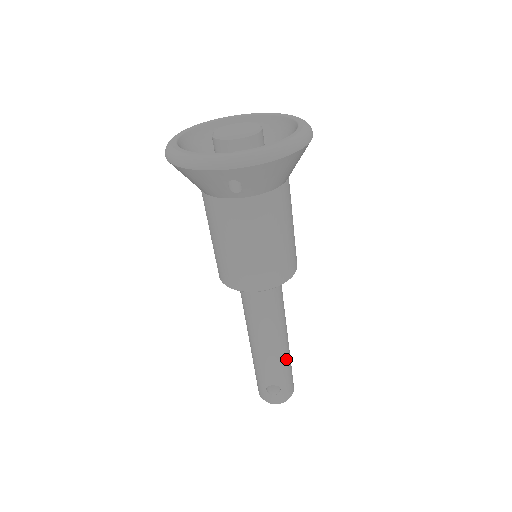
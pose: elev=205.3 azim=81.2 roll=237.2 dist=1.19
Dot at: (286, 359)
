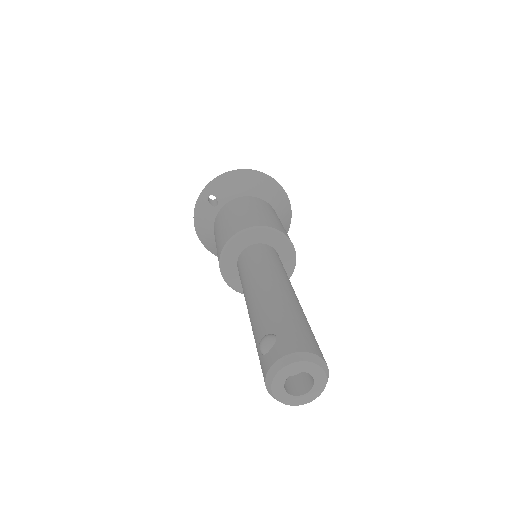
Dot at: (284, 304)
